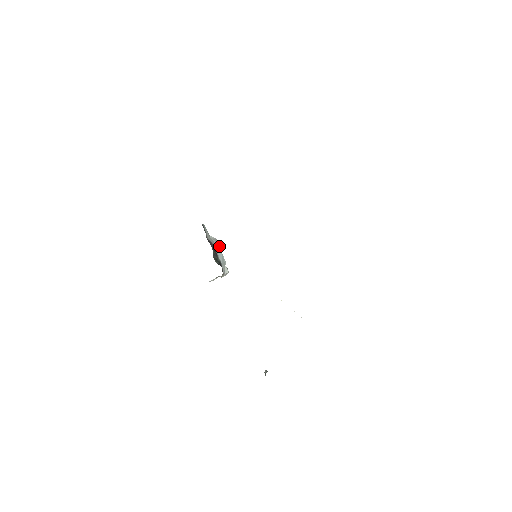
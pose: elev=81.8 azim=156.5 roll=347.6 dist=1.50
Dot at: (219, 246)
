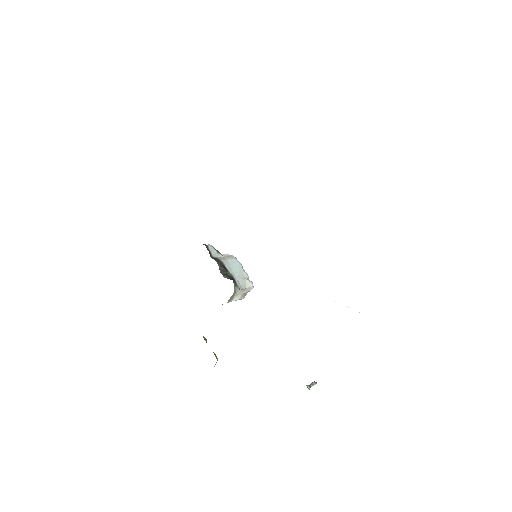
Dot at: (236, 262)
